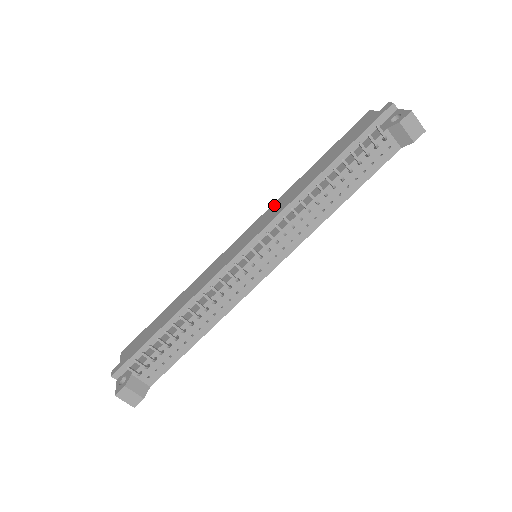
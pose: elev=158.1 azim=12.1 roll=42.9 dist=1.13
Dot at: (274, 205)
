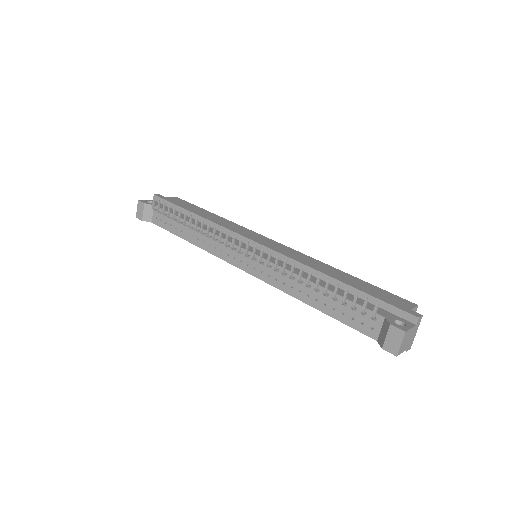
Dot at: (303, 255)
